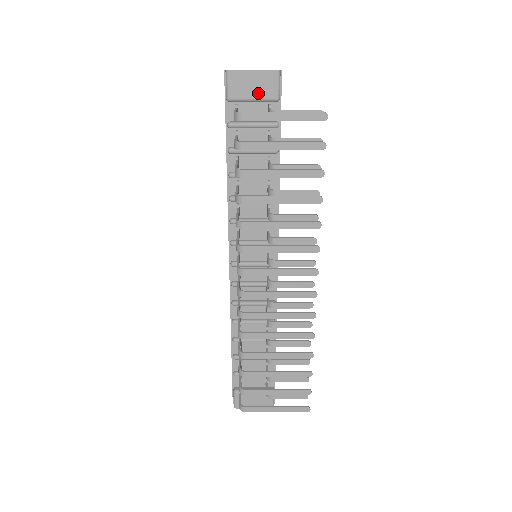
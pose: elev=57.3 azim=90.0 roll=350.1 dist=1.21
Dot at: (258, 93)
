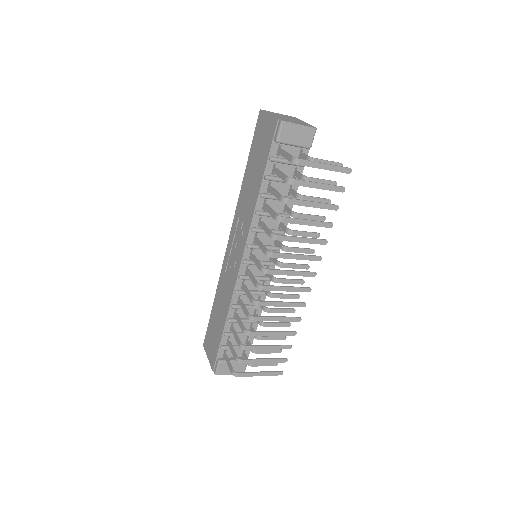
Dot at: (299, 141)
